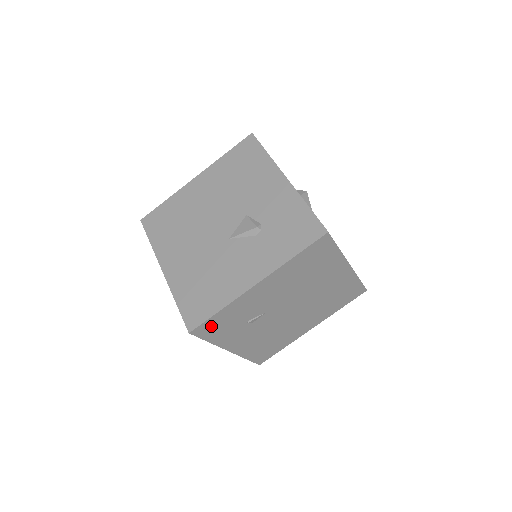
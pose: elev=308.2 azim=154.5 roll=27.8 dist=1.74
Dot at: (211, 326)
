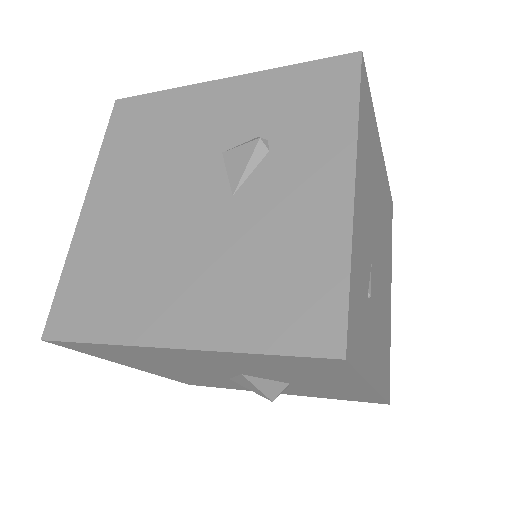
Dot at: (353, 324)
